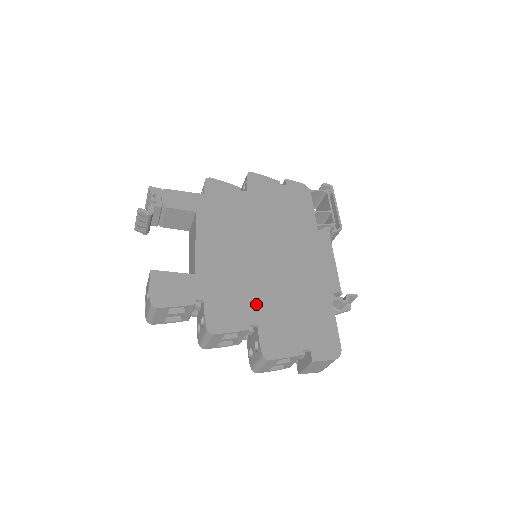
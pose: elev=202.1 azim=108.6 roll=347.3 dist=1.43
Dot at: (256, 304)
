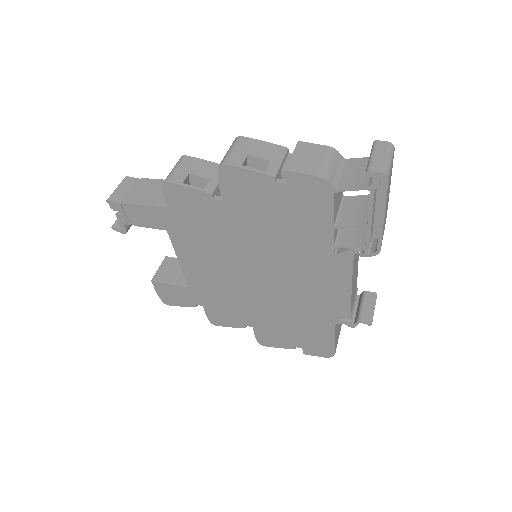
Dot at: (249, 314)
